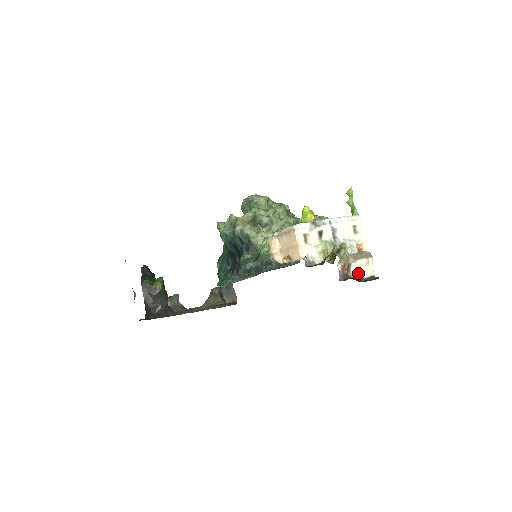
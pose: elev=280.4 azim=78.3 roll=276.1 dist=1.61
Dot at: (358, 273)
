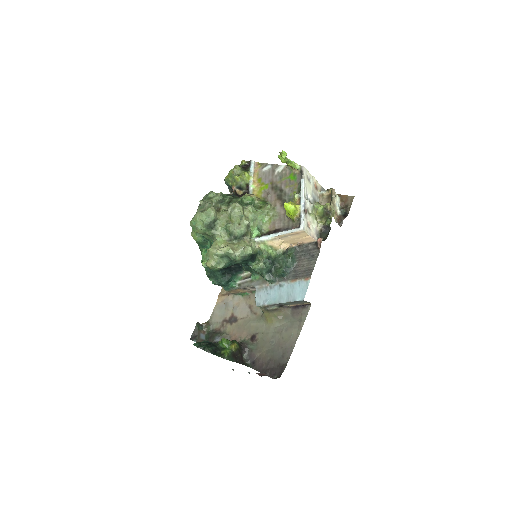
Dot at: (338, 209)
